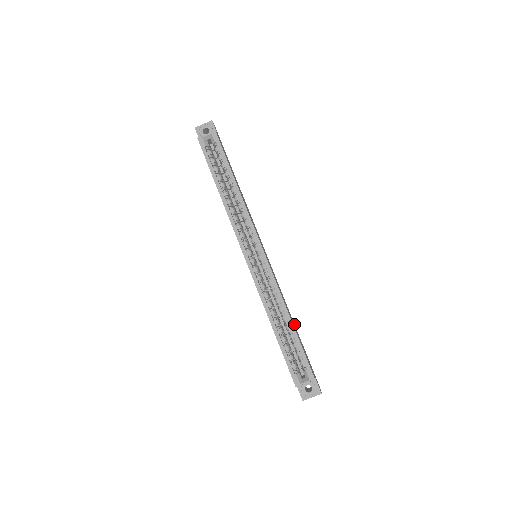
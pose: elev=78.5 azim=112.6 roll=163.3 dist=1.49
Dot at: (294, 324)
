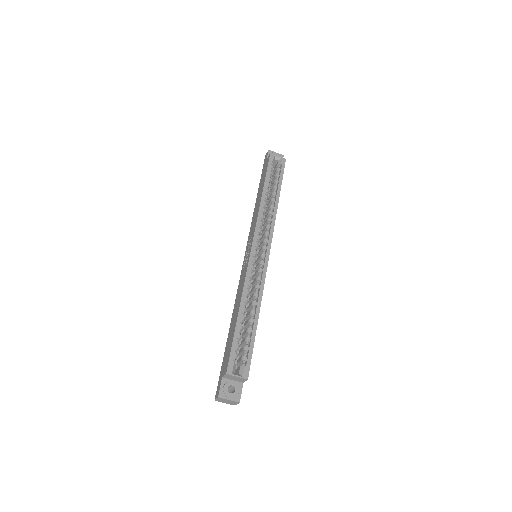
Dot at: occluded
